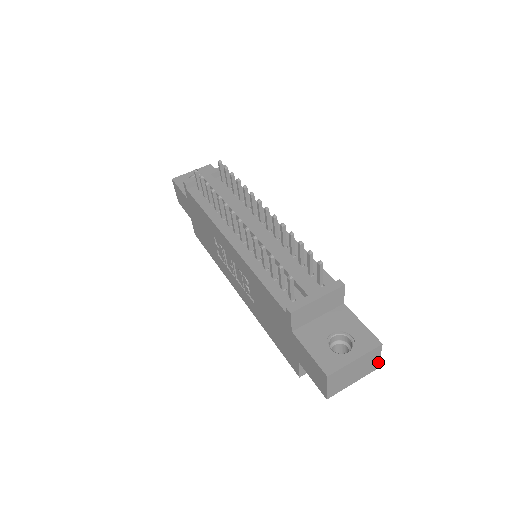
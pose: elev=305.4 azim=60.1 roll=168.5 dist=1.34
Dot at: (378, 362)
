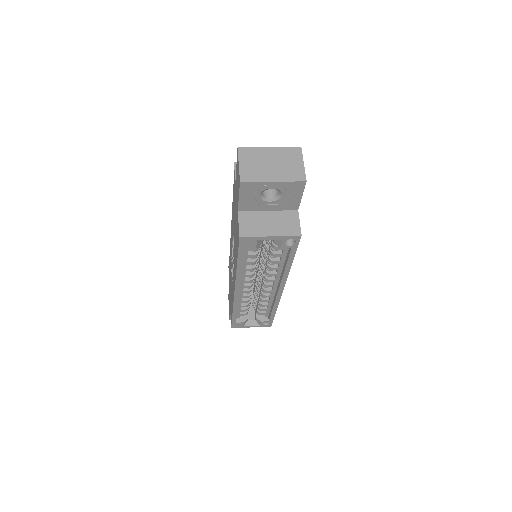
Dot at: (303, 172)
